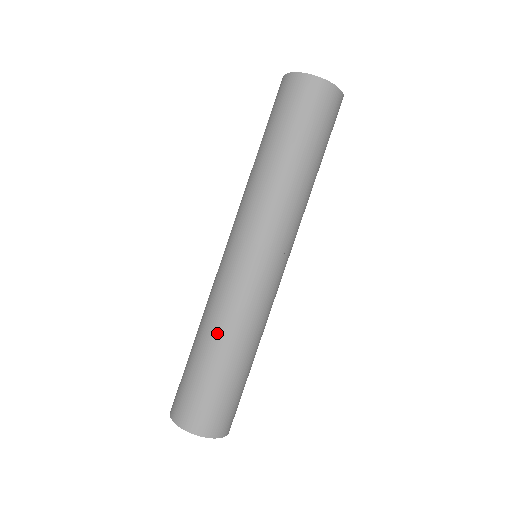
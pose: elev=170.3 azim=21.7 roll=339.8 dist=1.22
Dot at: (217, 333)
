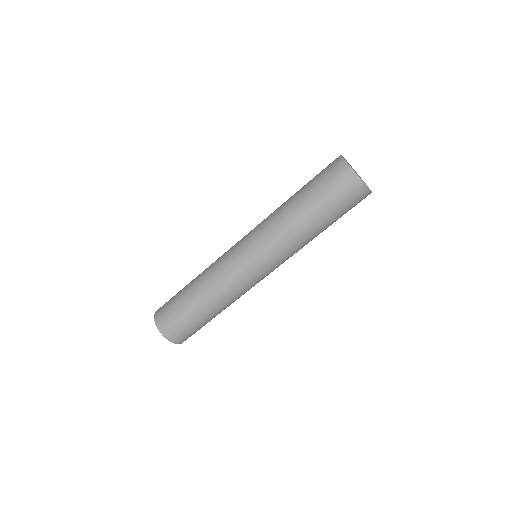
Dot at: (210, 297)
